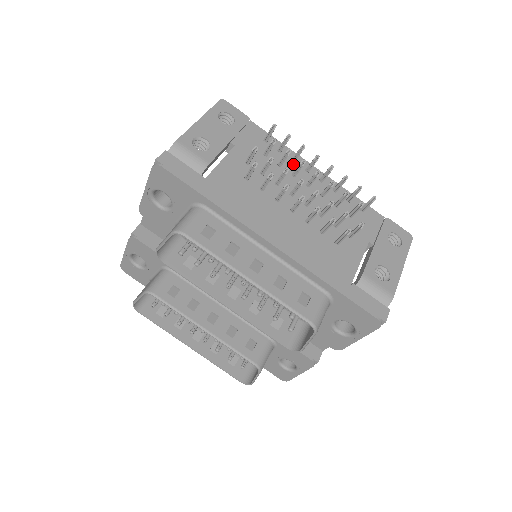
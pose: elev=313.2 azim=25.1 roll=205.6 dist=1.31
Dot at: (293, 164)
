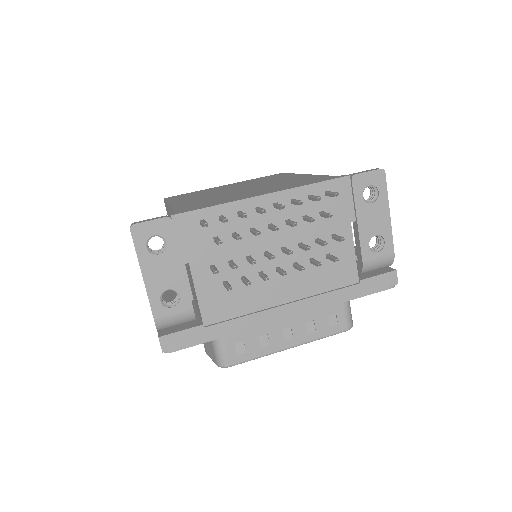
Dot at: (242, 218)
